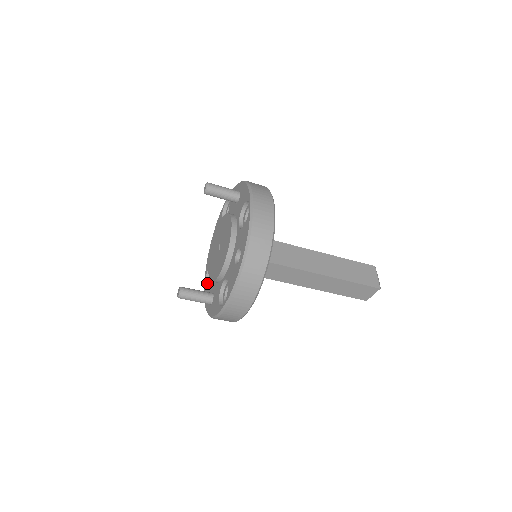
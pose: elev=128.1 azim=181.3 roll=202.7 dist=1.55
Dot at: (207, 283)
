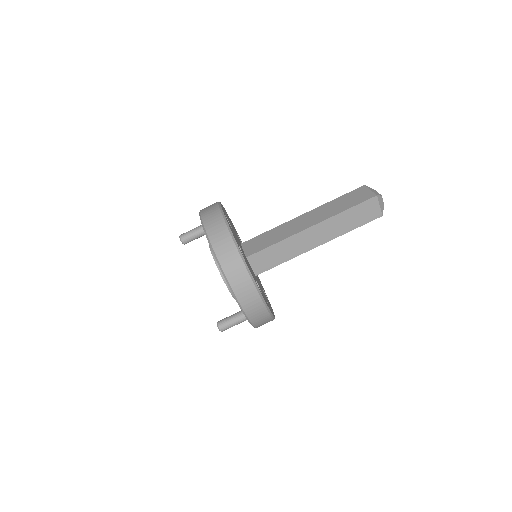
Dot at: occluded
